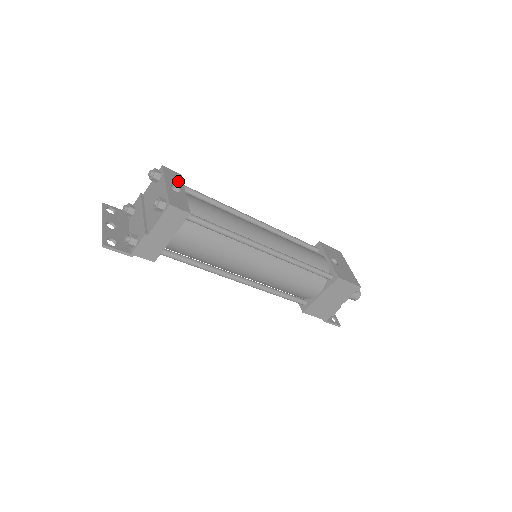
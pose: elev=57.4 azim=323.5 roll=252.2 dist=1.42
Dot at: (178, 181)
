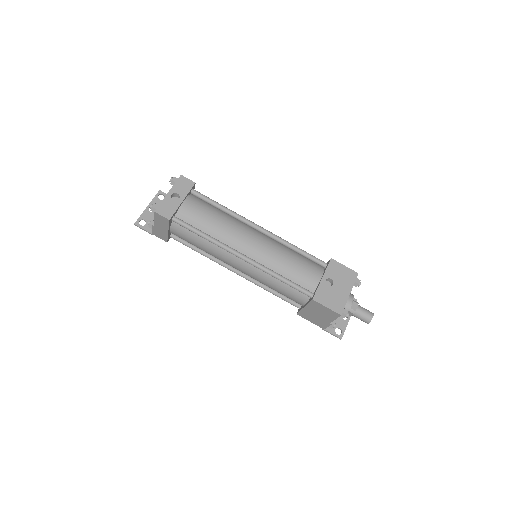
Dot at: (185, 189)
